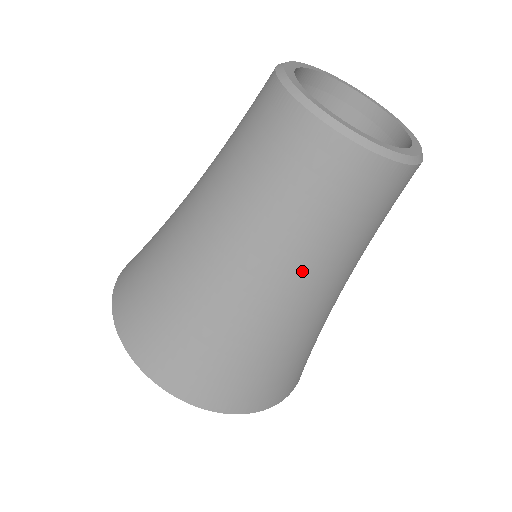
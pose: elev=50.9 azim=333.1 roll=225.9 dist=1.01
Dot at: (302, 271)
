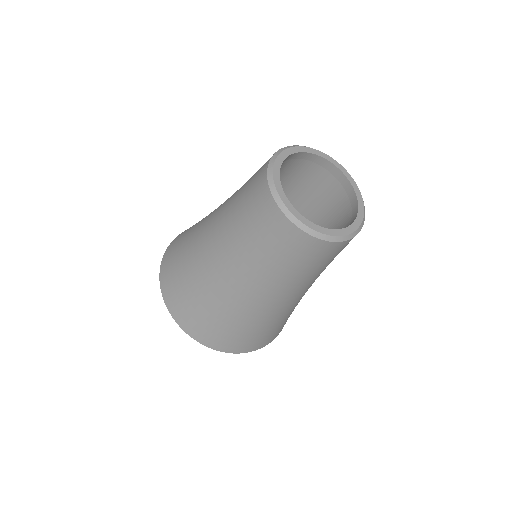
Dot at: (238, 264)
